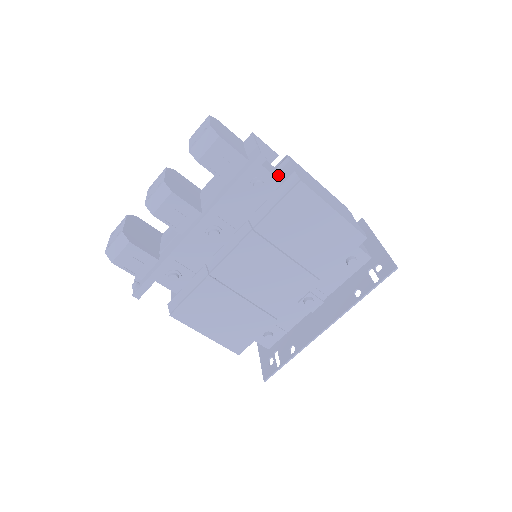
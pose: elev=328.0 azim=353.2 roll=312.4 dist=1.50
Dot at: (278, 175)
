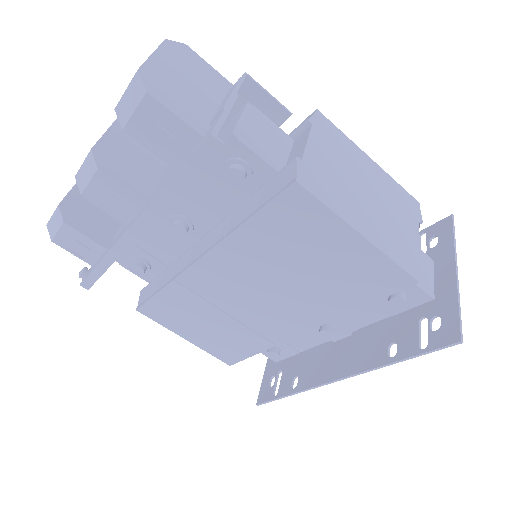
Dot at: (280, 153)
